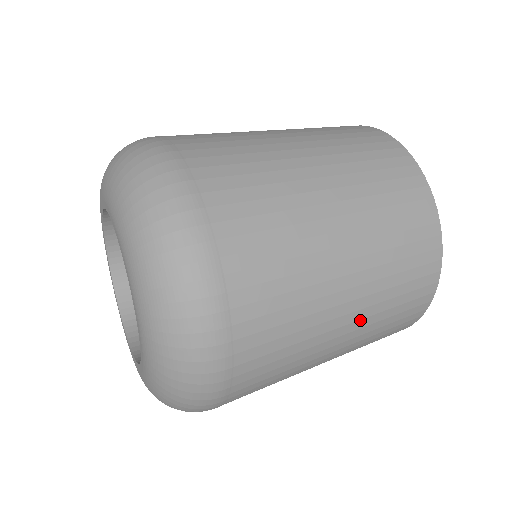
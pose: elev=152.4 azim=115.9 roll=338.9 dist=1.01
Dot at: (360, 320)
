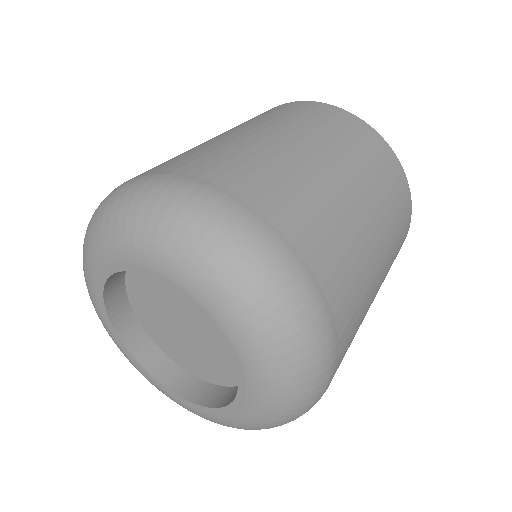
Dot at: (384, 276)
